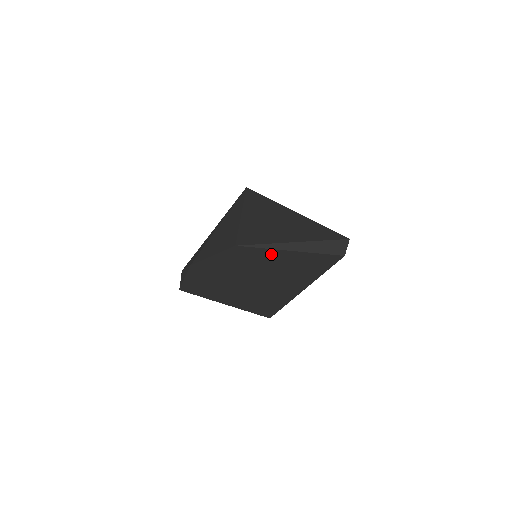
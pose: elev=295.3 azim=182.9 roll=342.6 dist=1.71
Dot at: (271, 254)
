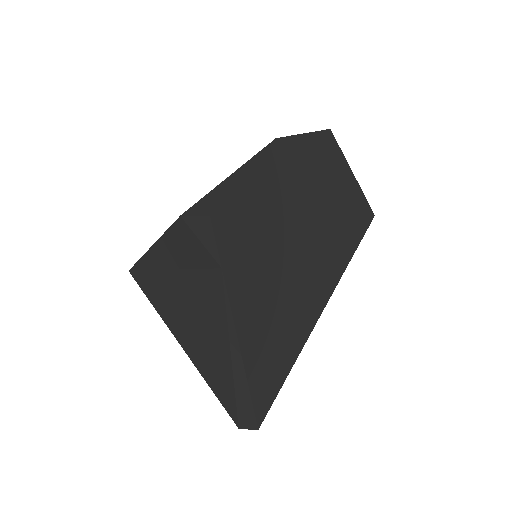
Dot at: (342, 172)
